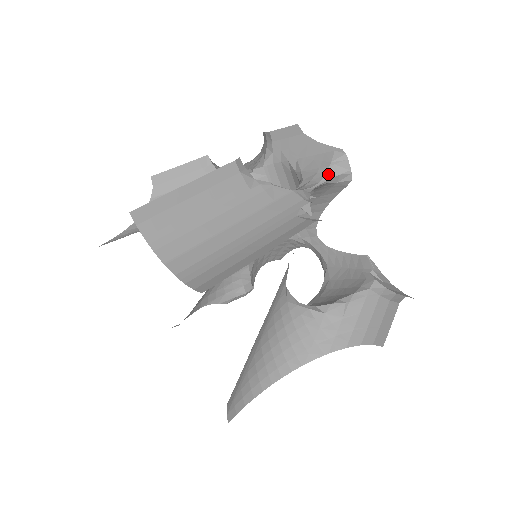
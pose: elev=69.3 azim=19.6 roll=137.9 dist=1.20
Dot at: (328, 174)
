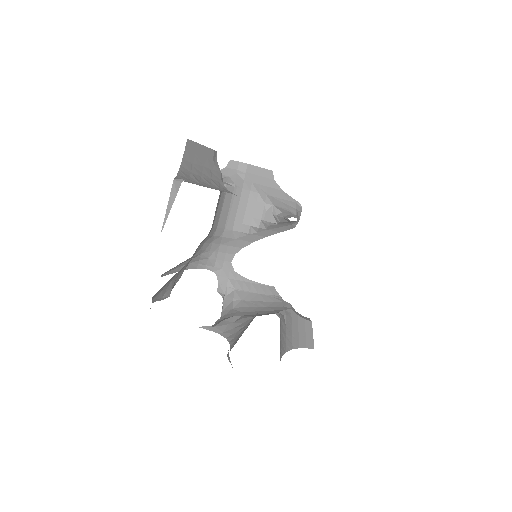
Dot at: (296, 216)
